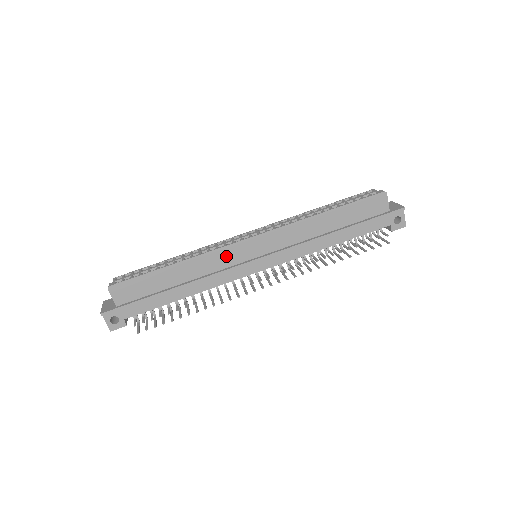
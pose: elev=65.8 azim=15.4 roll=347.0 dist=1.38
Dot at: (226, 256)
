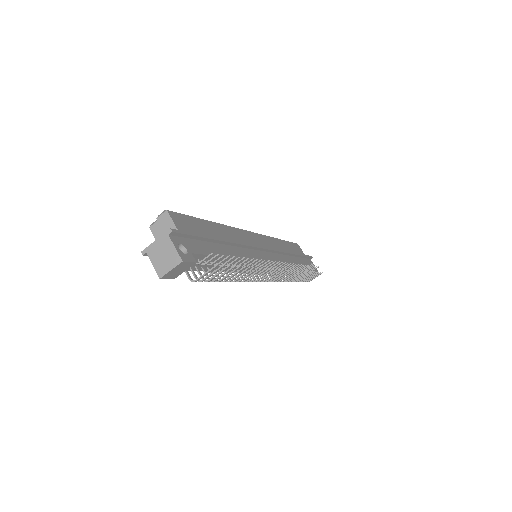
Dot at: (243, 236)
